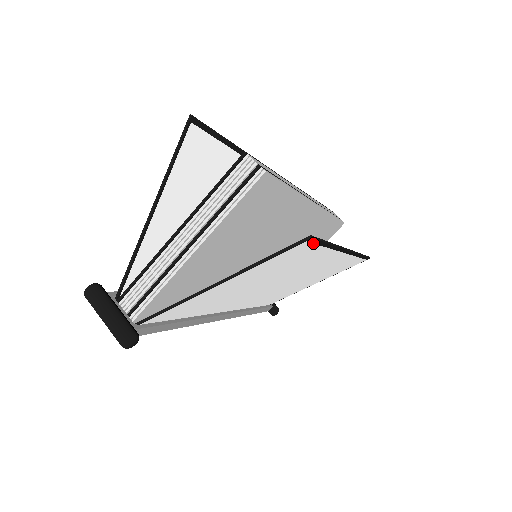
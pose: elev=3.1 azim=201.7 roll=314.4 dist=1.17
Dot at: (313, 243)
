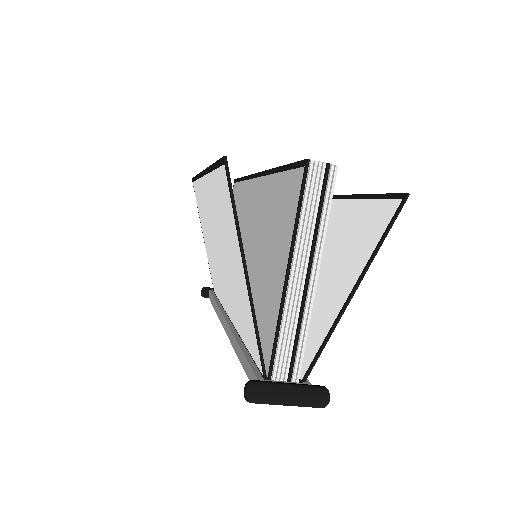
Dot at: (391, 200)
